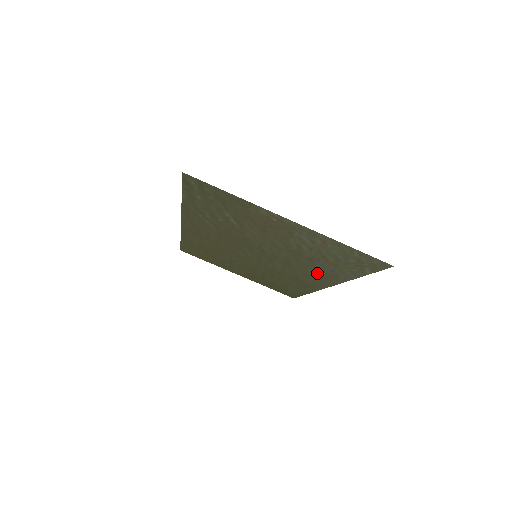
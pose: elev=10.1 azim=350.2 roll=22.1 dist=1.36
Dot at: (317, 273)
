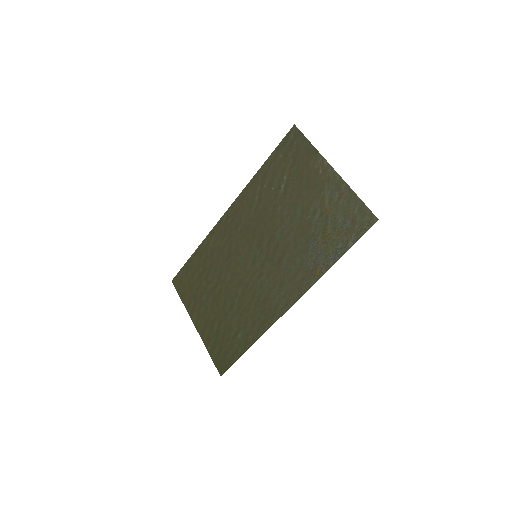
Dot at: (298, 272)
